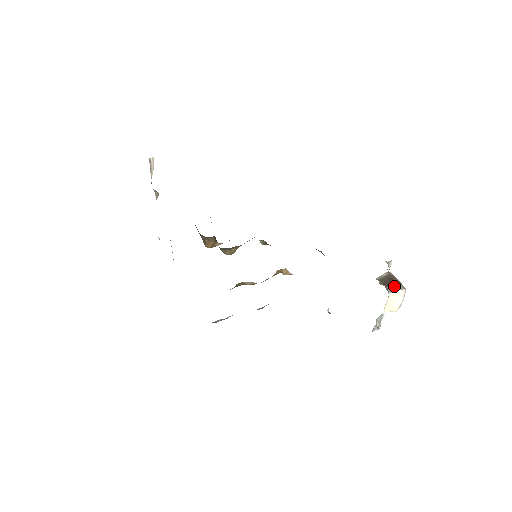
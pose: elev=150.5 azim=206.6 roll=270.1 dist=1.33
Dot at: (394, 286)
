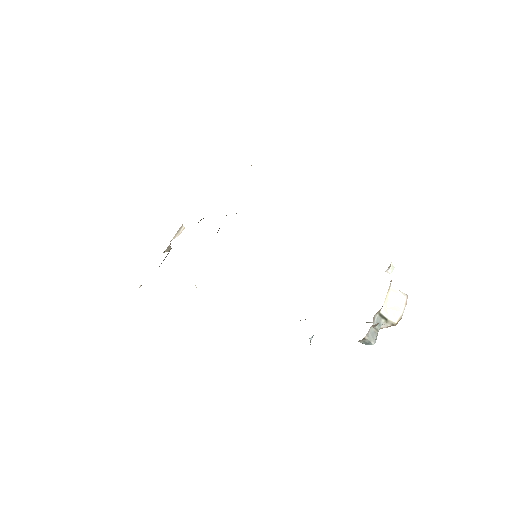
Dot at: occluded
